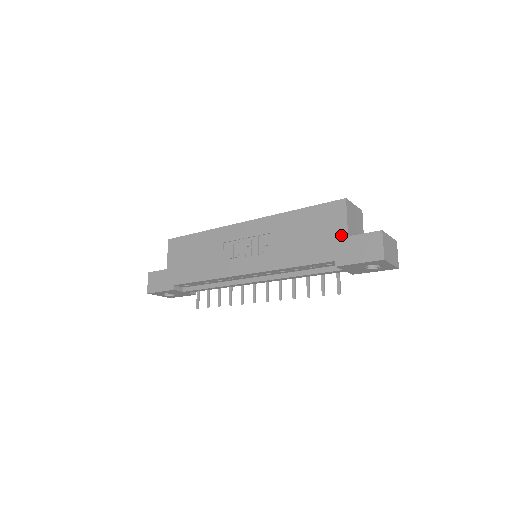
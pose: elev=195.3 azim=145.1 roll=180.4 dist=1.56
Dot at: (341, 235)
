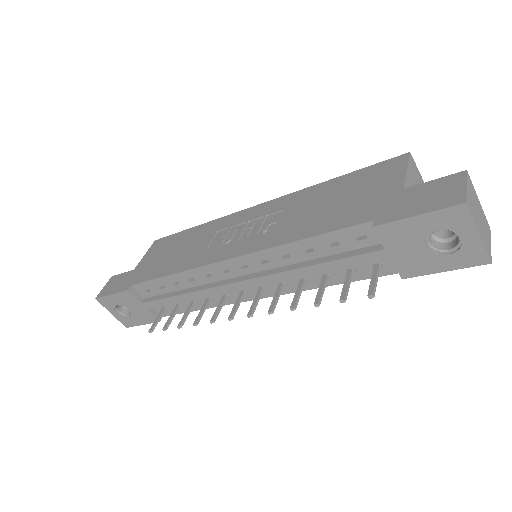
Dot at: (392, 189)
